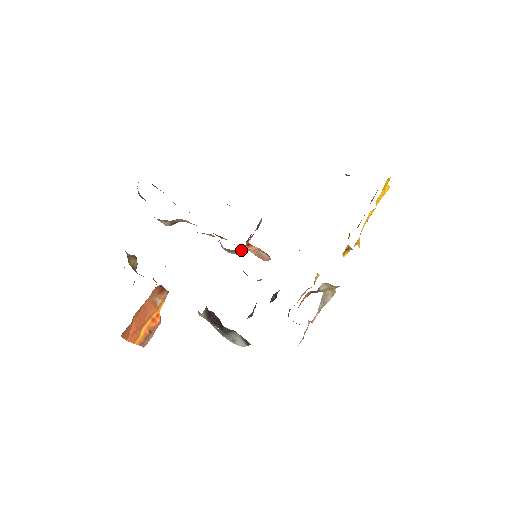
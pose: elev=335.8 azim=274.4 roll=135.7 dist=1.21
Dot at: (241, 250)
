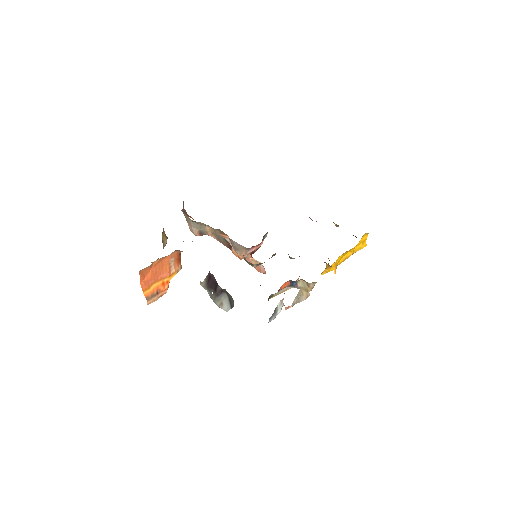
Dot at: (246, 251)
